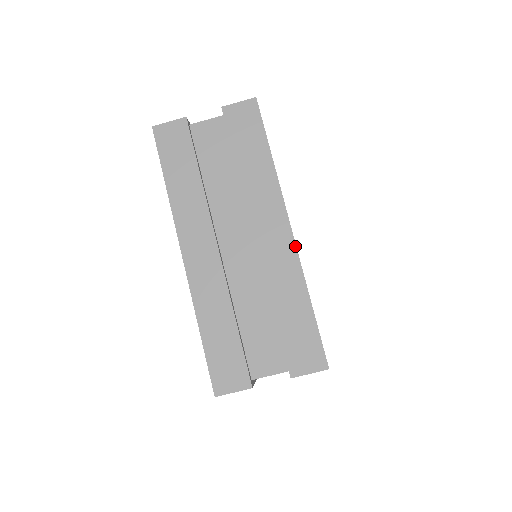
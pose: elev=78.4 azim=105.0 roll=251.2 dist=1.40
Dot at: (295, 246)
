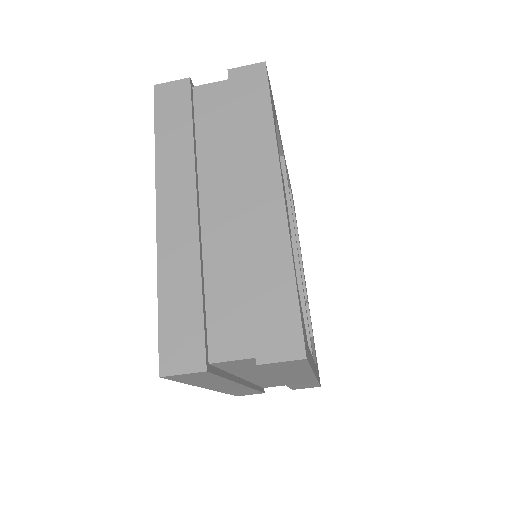
Dot at: occluded
